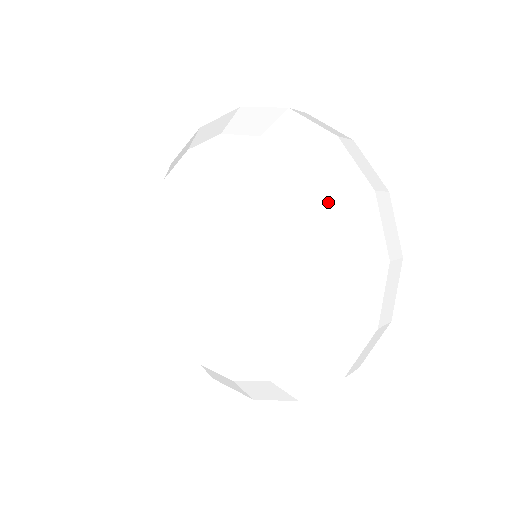
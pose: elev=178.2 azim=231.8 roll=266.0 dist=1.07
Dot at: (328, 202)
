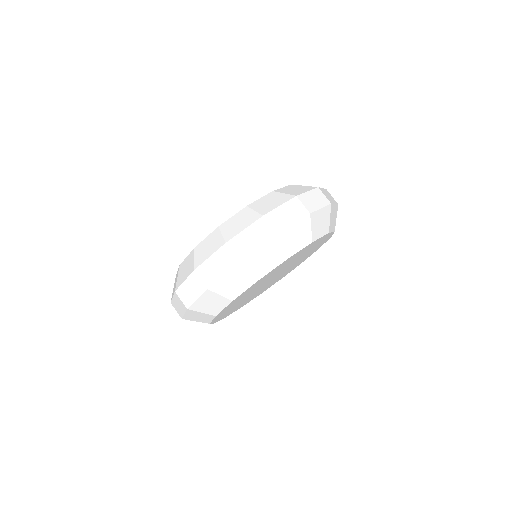
Dot at: occluded
